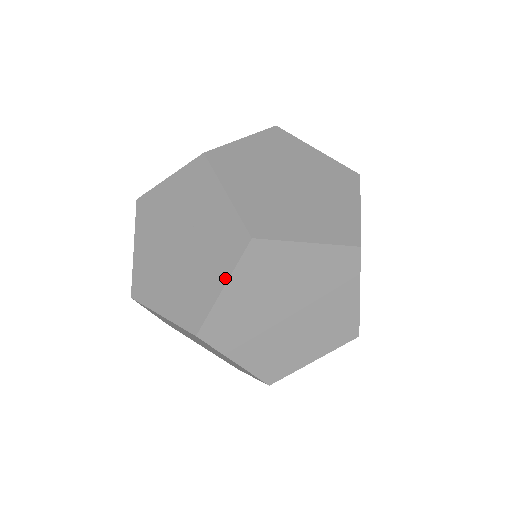
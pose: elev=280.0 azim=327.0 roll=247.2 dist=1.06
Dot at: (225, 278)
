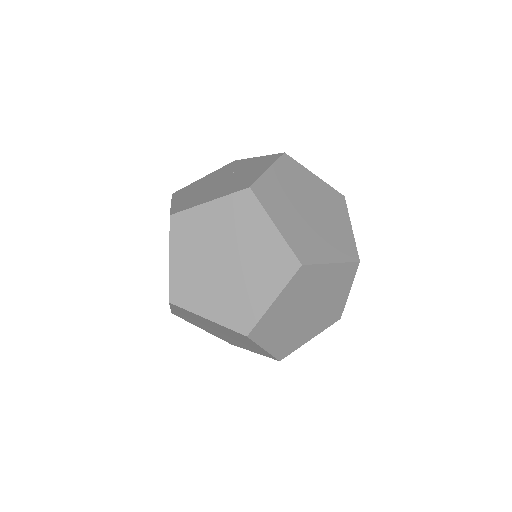
Dot at: (269, 166)
